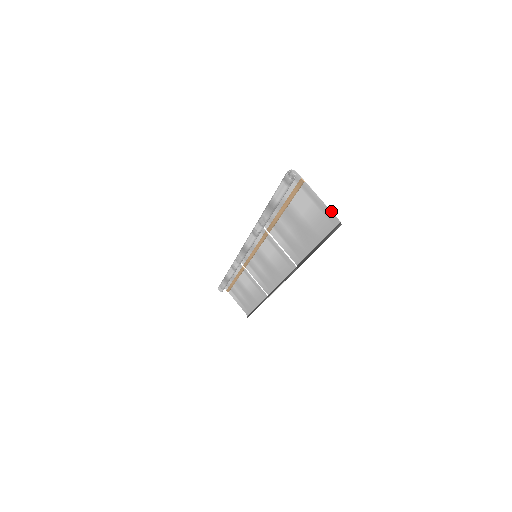
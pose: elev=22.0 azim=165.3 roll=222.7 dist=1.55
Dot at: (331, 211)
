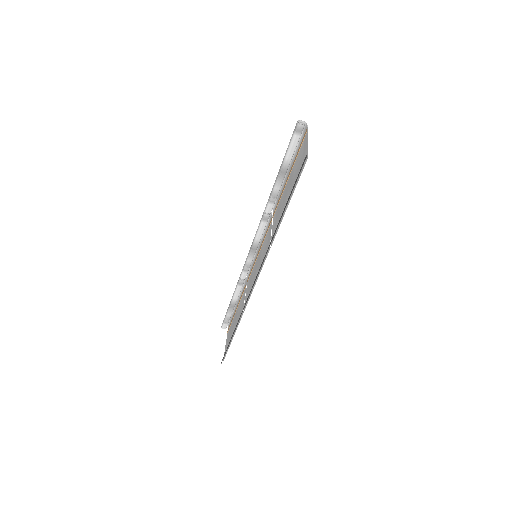
Dot at: occluded
